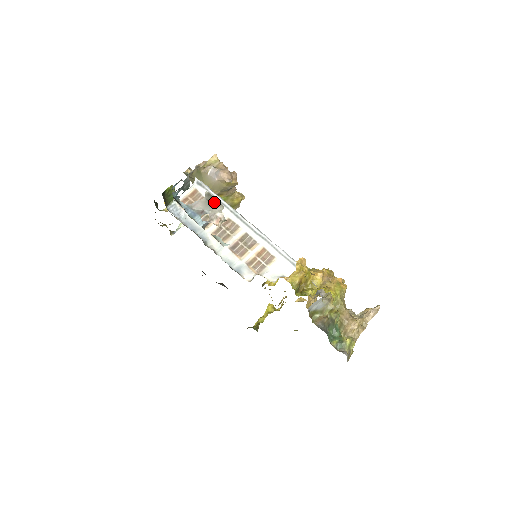
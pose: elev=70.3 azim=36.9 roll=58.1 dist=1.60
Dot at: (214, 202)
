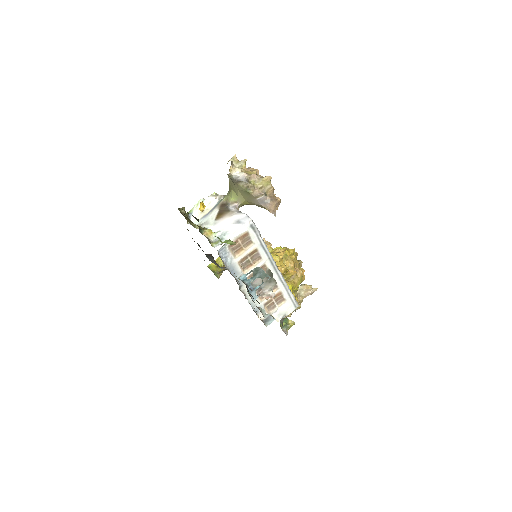
Dot at: (271, 278)
